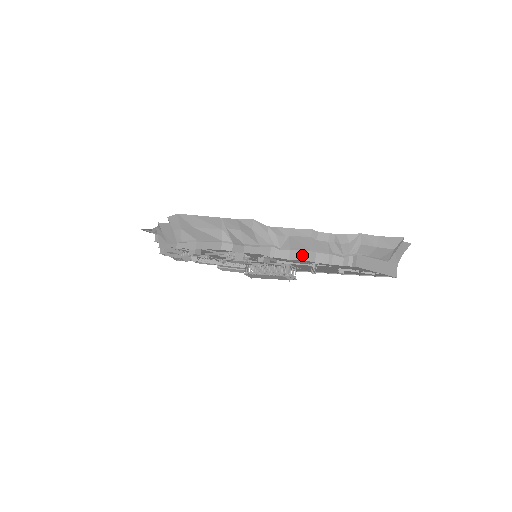
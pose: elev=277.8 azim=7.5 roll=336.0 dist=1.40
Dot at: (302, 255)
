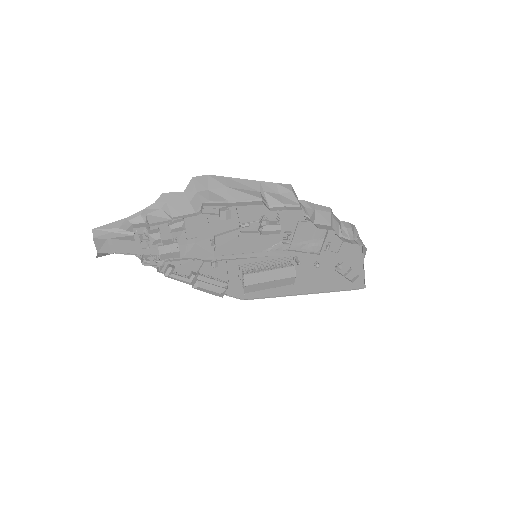
Dot at: (326, 227)
